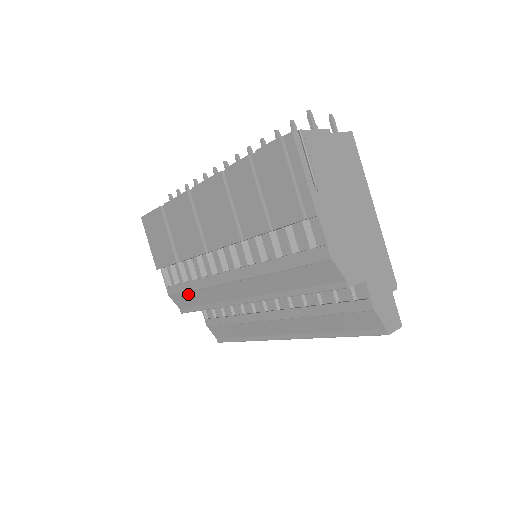
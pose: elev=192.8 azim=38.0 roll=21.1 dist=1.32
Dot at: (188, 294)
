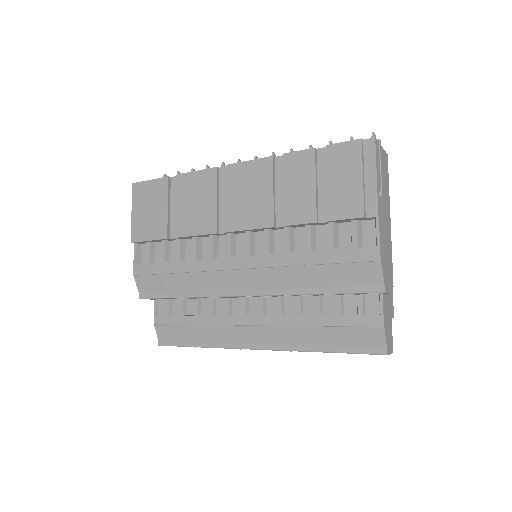
Dot at: (165, 276)
